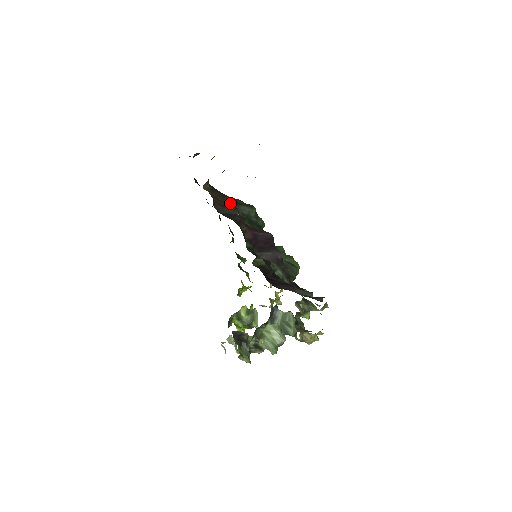
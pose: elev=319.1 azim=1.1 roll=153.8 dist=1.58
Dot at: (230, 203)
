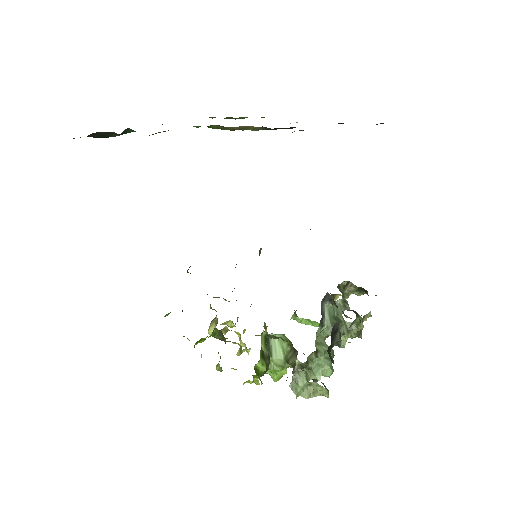
Dot at: occluded
